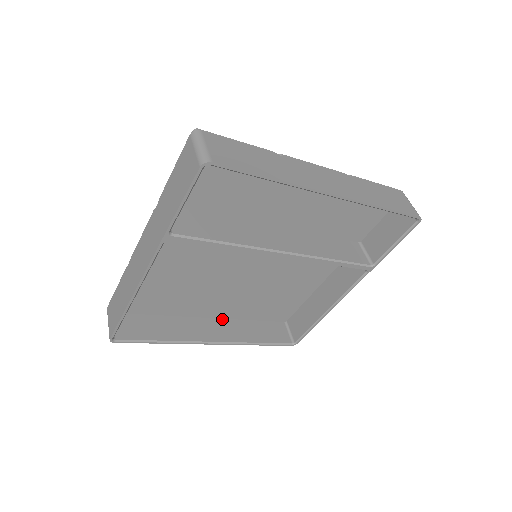
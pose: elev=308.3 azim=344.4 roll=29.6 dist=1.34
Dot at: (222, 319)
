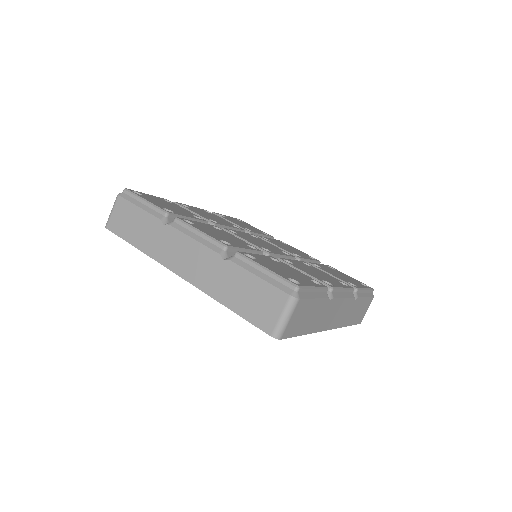
Dot at: occluded
